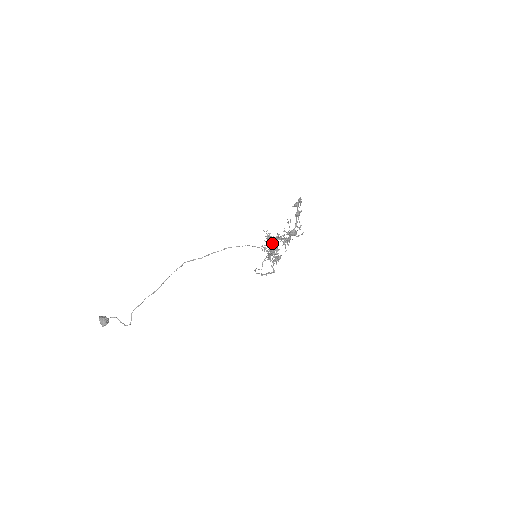
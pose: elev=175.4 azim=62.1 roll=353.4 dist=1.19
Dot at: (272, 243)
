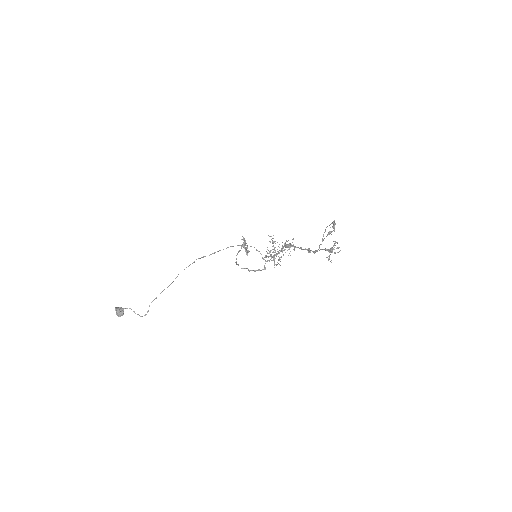
Dot at: (284, 249)
